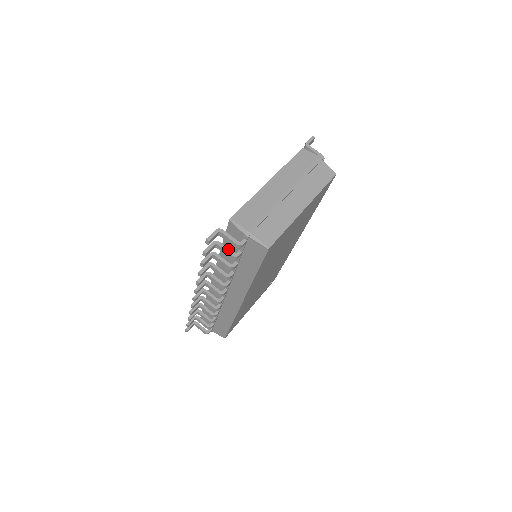
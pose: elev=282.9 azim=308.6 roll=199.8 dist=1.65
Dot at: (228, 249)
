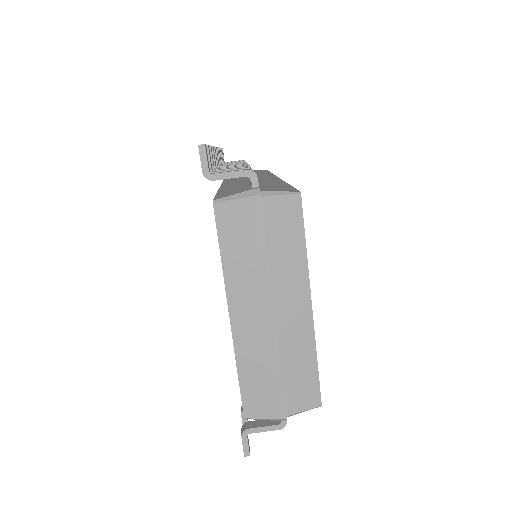
Dot at: occluded
